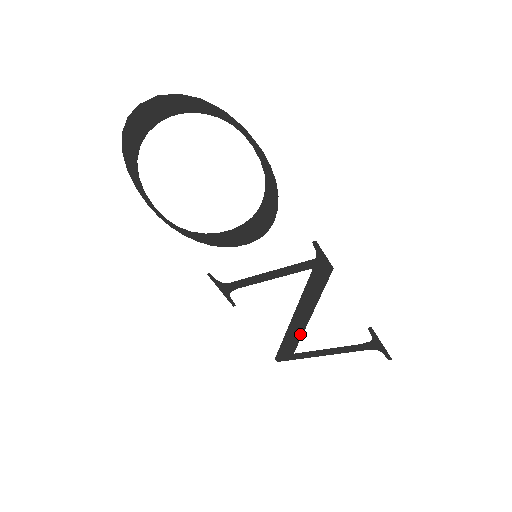
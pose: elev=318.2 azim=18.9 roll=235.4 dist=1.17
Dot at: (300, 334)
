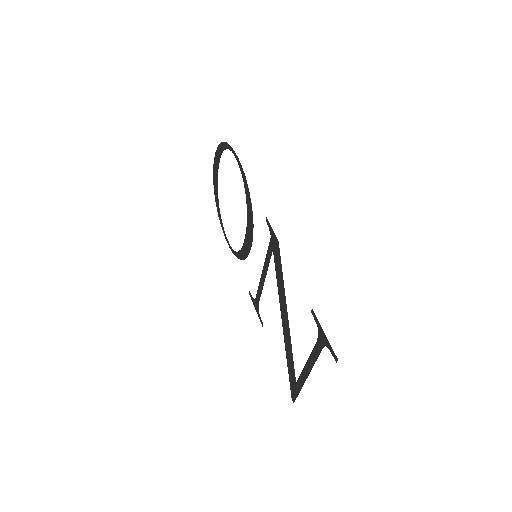
Dot at: (290, 347)
